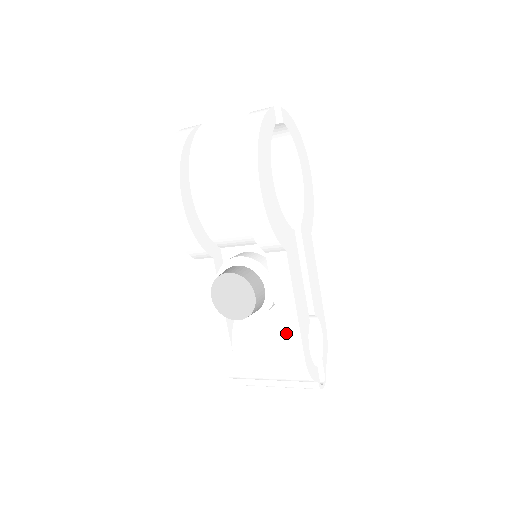
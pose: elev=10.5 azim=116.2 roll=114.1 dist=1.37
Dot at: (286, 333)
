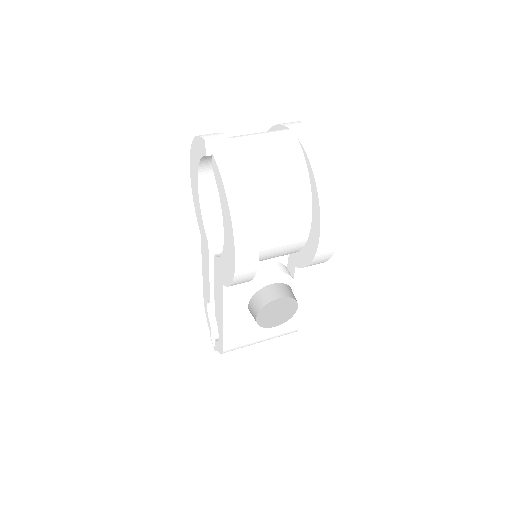
Dot at: occluded
